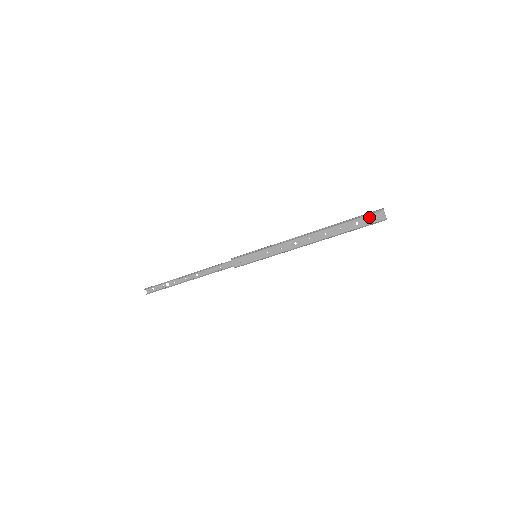
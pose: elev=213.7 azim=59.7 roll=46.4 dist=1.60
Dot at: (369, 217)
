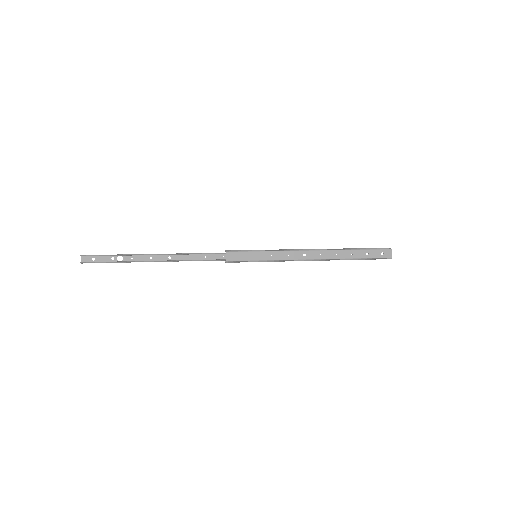
Dot at: (379, 251)
